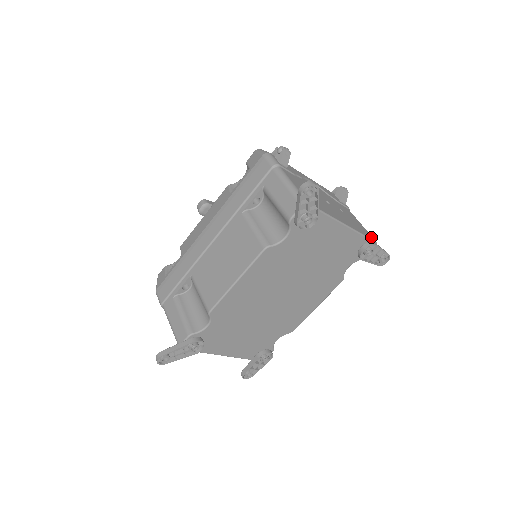
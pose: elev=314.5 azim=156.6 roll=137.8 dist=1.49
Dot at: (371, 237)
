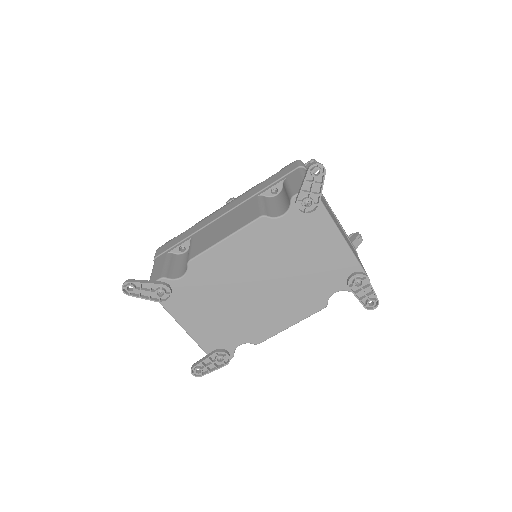
Dot at: occluded
